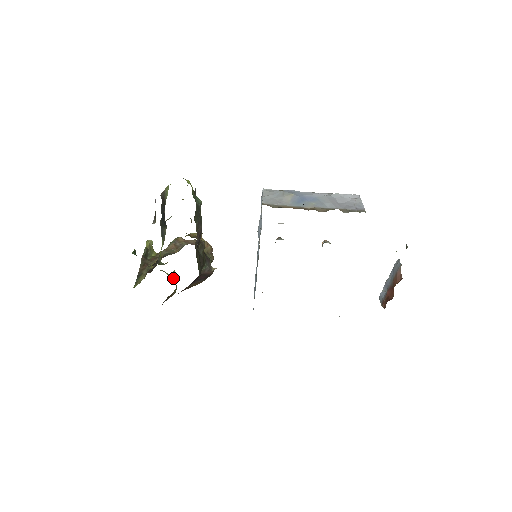
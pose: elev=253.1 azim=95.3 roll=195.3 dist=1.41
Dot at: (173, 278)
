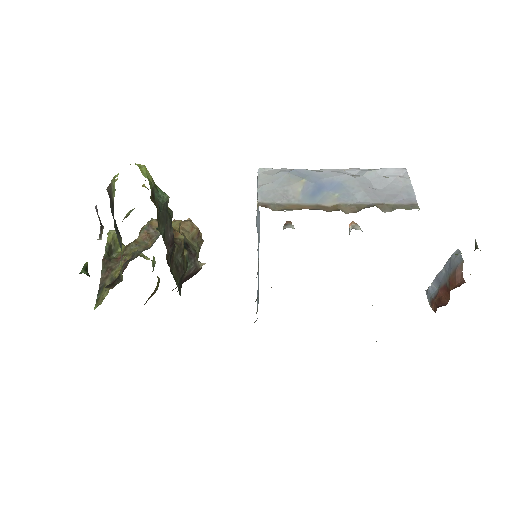
Dot at: (153, 268)
